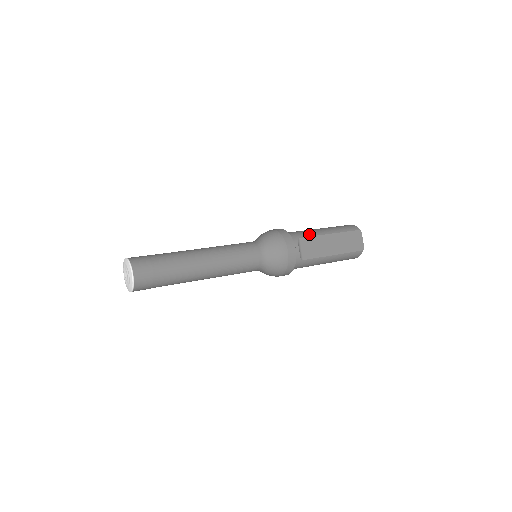
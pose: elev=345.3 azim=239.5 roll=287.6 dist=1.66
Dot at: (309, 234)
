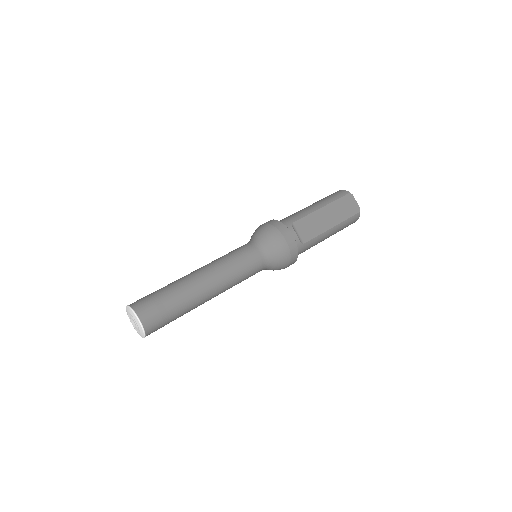
Dot at: (301, 215)
